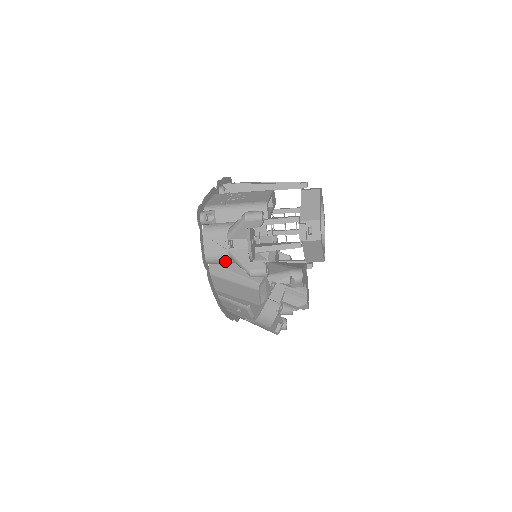
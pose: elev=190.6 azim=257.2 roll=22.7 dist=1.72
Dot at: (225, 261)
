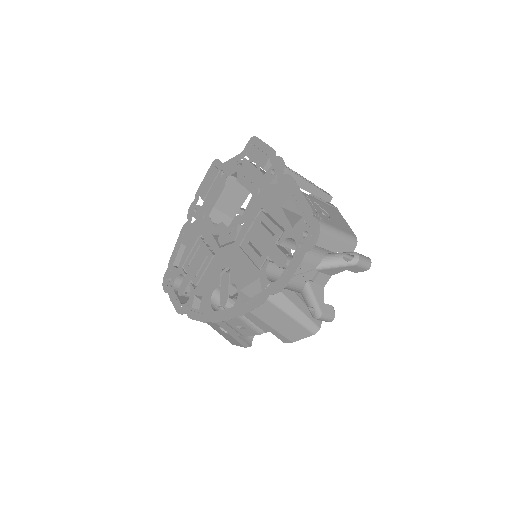
Dot at: (293, 289)
